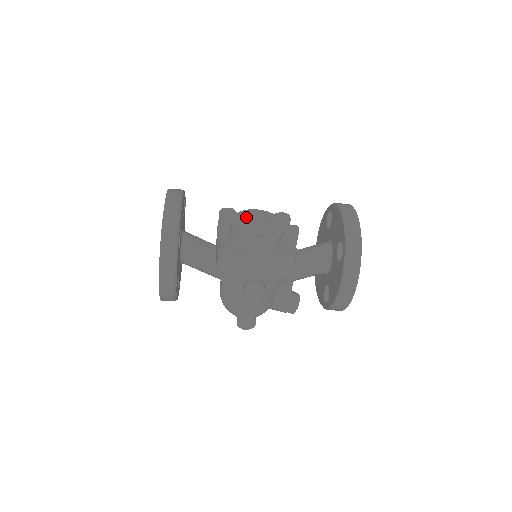
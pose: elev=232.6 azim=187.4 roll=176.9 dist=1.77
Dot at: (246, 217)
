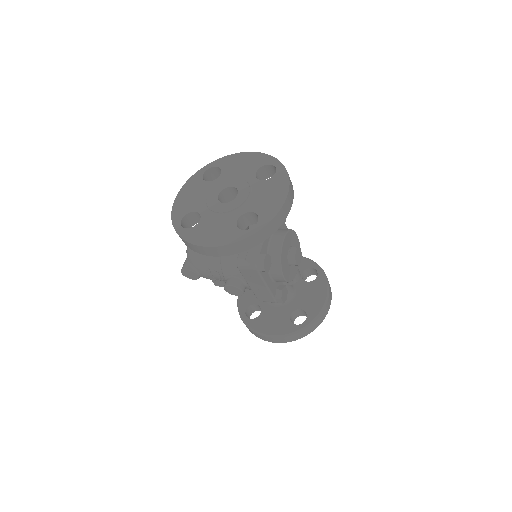
Dot at: (291, 242)
